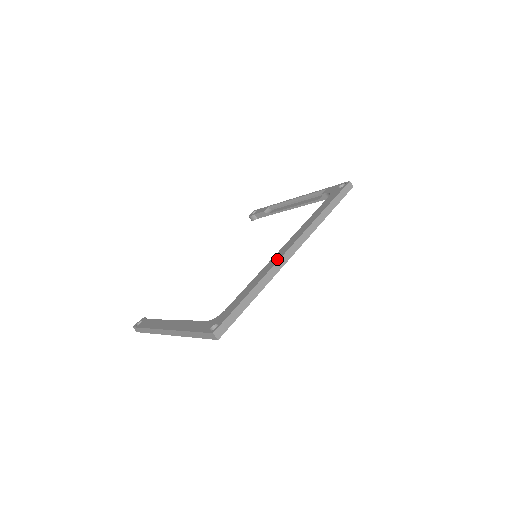
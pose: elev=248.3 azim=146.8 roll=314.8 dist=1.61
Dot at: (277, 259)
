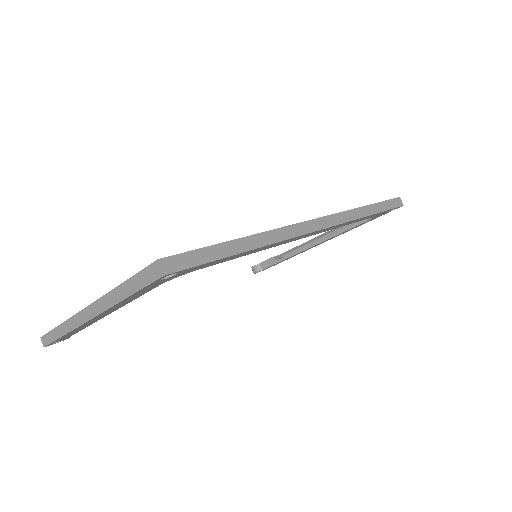
Dot at: (291, 225)
